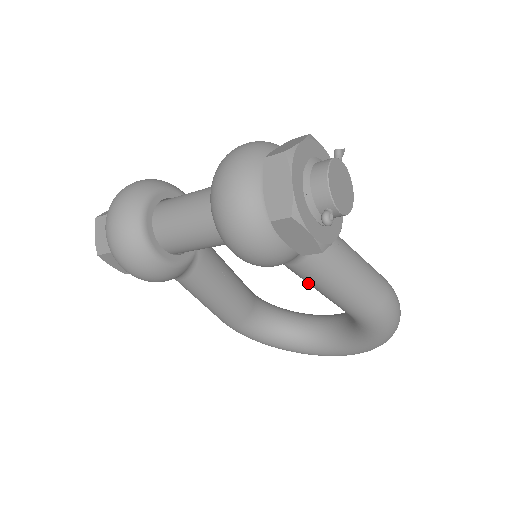
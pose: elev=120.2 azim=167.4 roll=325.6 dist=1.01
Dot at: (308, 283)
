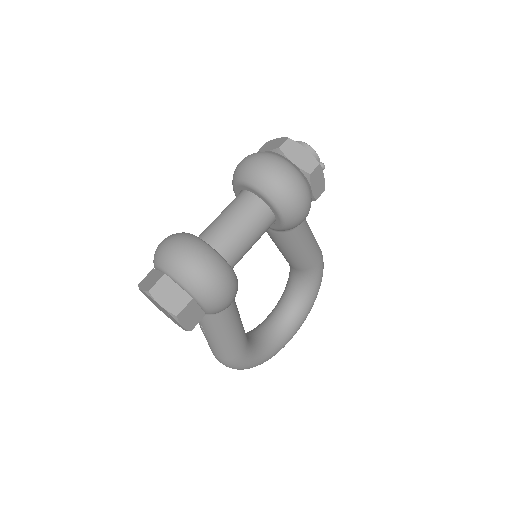
Dot at: (297, 246)
